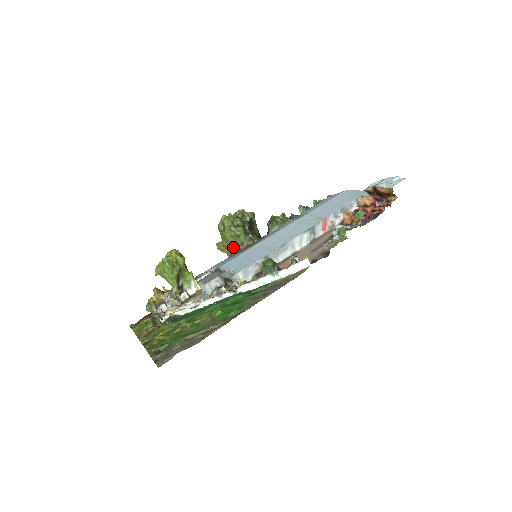
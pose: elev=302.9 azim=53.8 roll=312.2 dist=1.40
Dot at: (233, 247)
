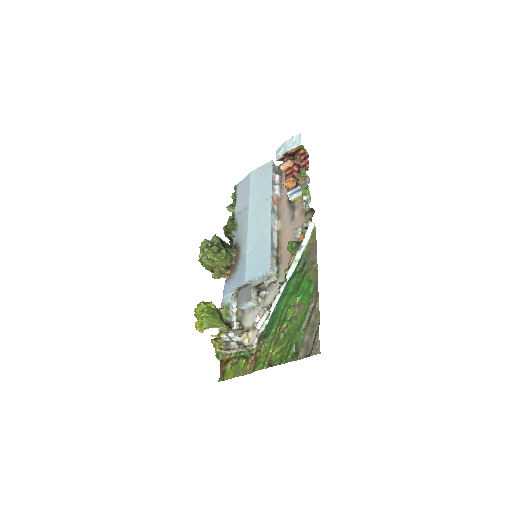
Dot at: (227, 268)
